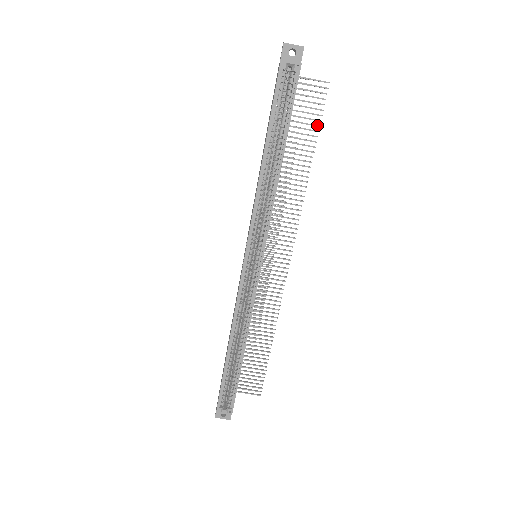
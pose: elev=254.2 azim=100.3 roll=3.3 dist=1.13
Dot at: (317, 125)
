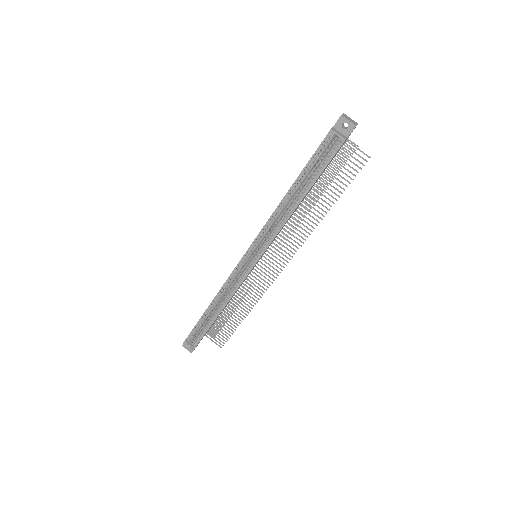
Dot at: (346, 185)
